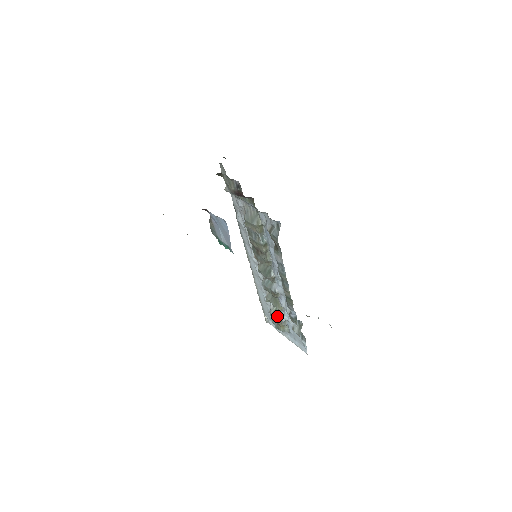
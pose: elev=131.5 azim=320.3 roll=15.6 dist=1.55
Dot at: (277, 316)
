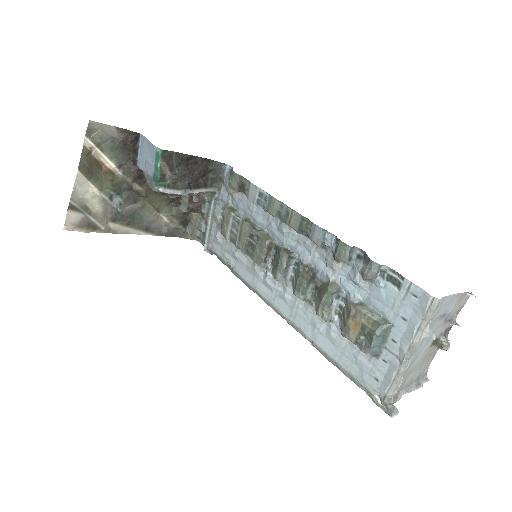
Dot at: (348, 315)
